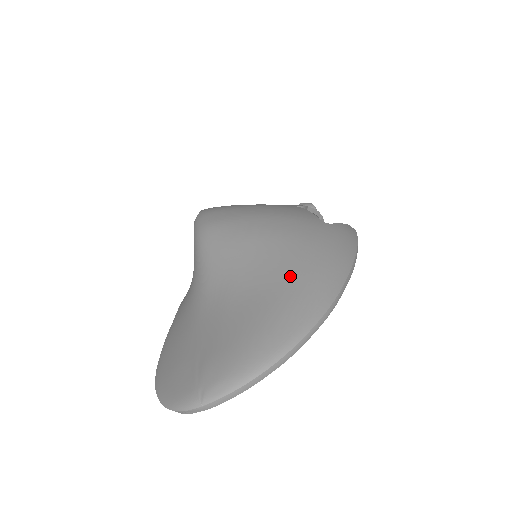
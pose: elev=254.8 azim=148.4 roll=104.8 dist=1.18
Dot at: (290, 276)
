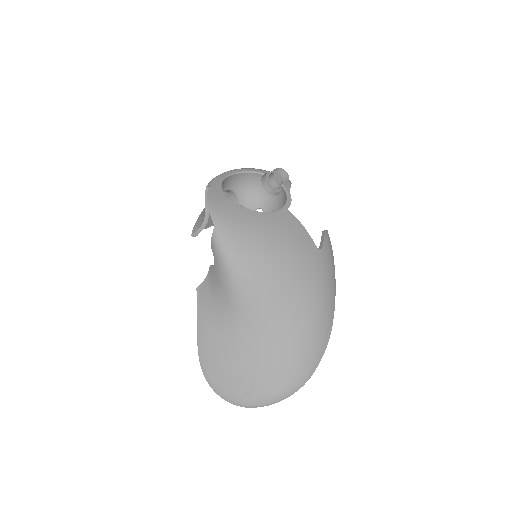
Dot at: (307, 322)
